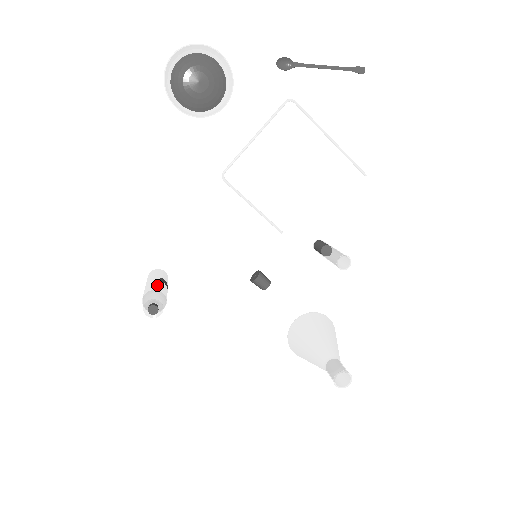
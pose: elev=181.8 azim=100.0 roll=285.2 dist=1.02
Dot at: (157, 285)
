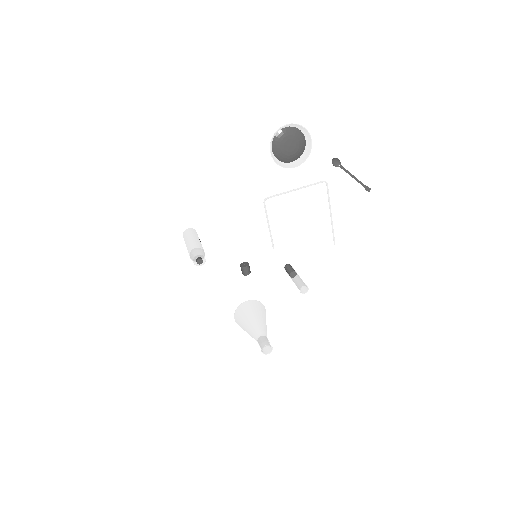
Dot at: (201, 245)
